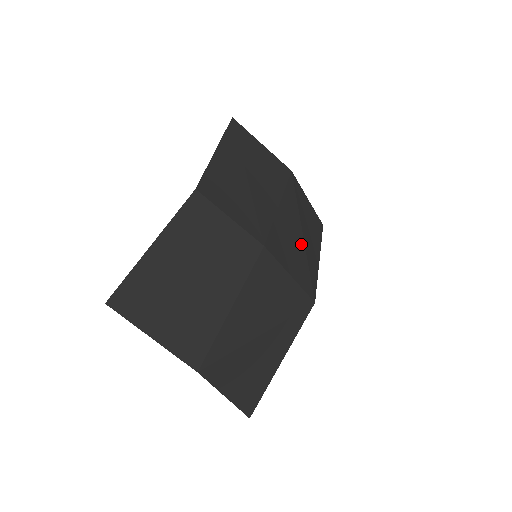
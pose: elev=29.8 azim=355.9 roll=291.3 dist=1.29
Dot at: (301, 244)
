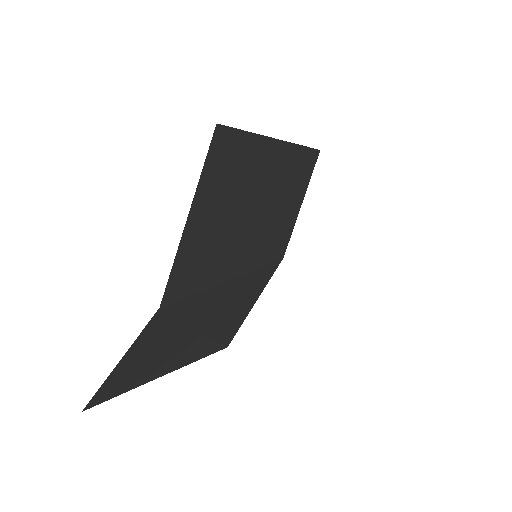
Dot at: occluded
